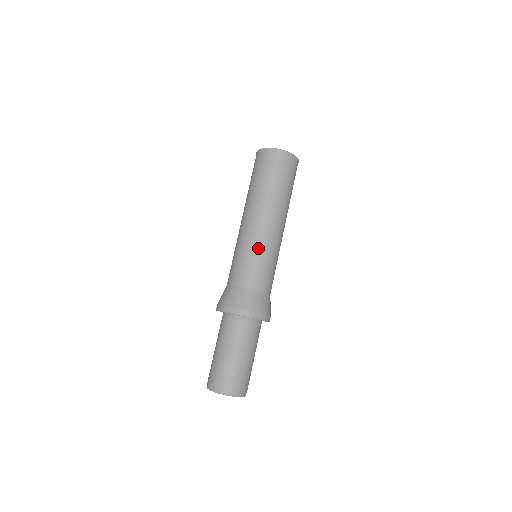
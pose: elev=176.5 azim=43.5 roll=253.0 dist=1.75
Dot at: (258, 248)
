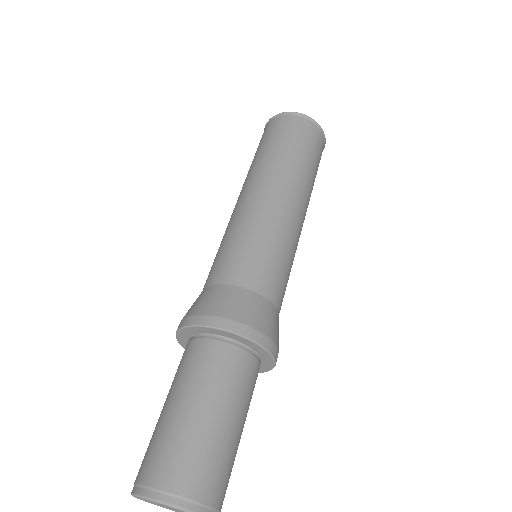
Dot at: (241, 226)
